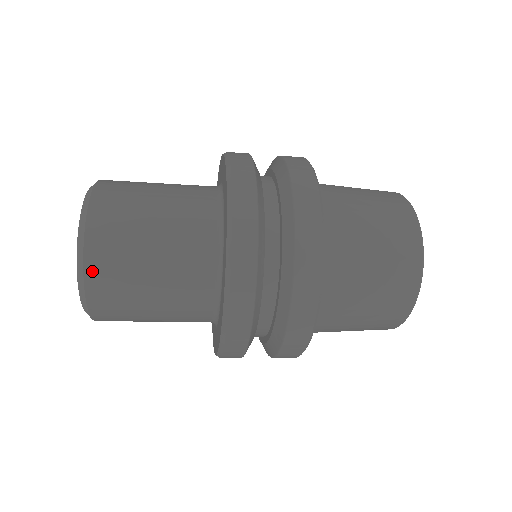
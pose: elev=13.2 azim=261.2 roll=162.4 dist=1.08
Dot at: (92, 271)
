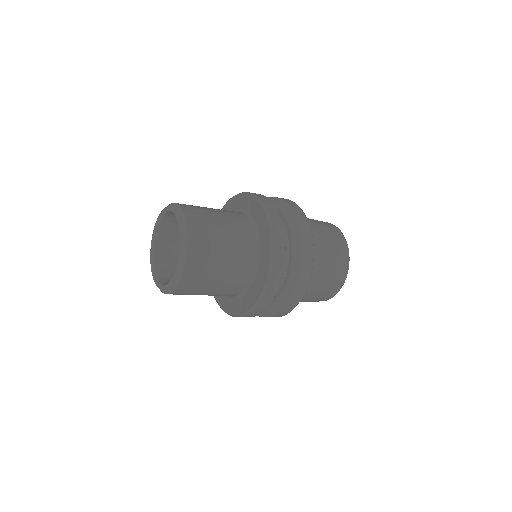
Dot at: (181, 287)
